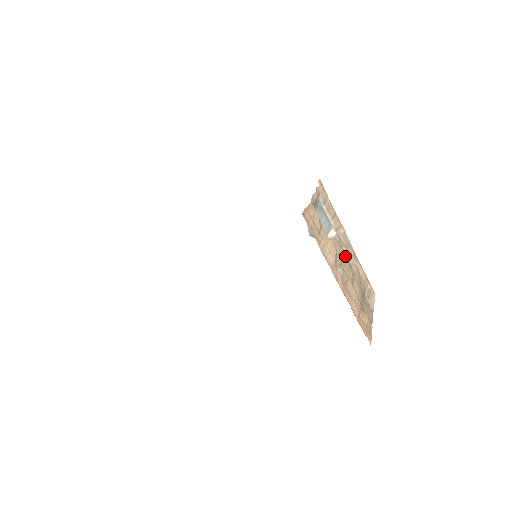
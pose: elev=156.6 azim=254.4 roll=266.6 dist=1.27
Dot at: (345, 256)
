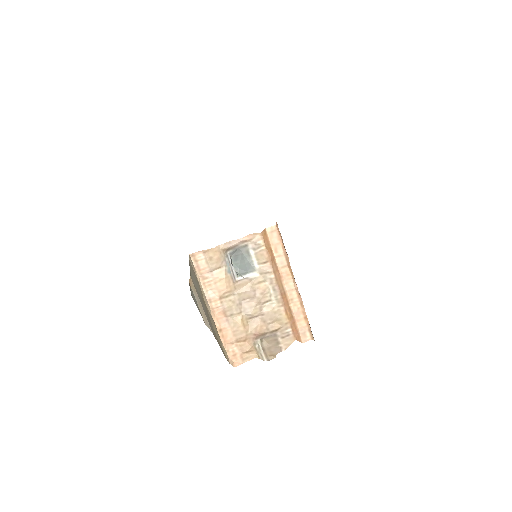
Dot at: (256, 296)
